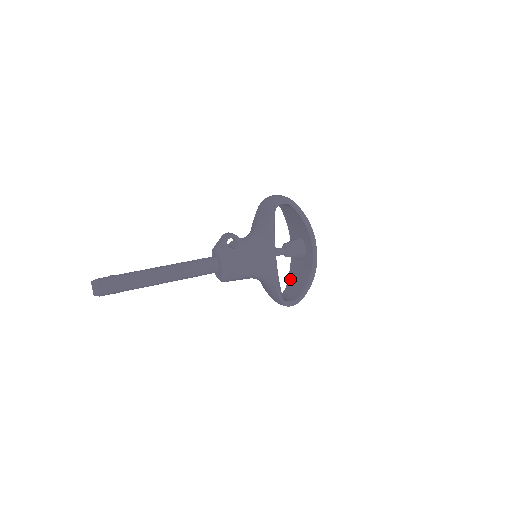
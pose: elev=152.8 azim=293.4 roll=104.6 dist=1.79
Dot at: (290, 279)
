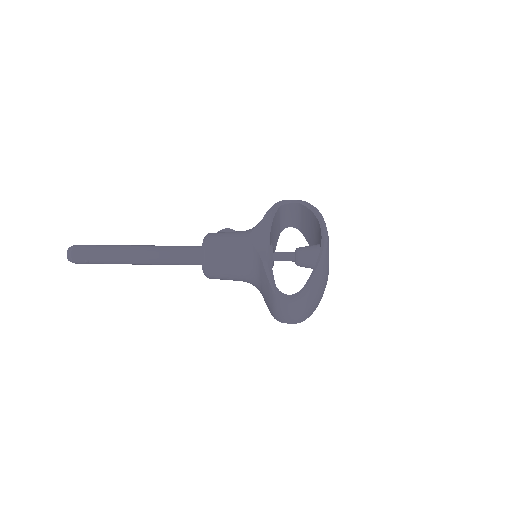
Dot at: occluded
